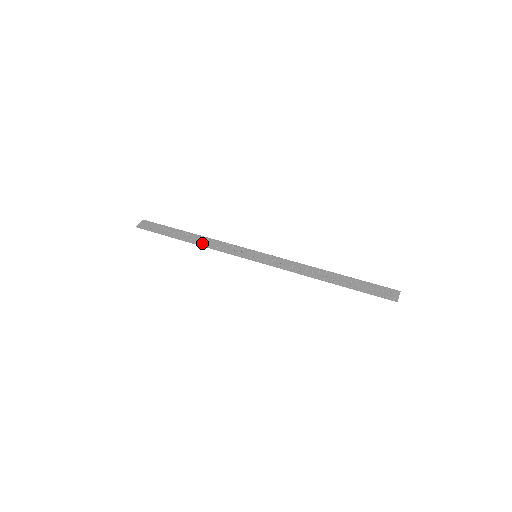
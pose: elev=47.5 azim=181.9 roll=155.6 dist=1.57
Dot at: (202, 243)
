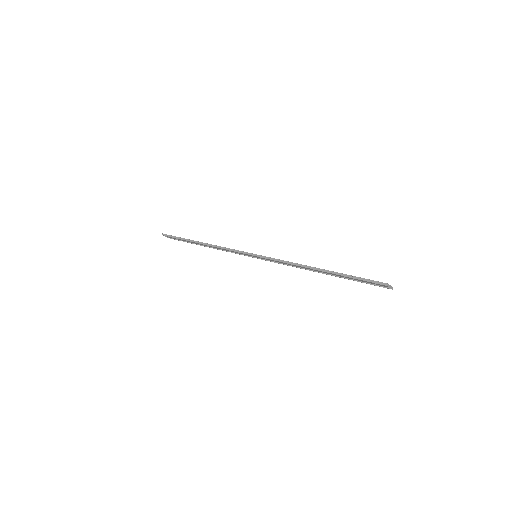
Dot at: occluded
